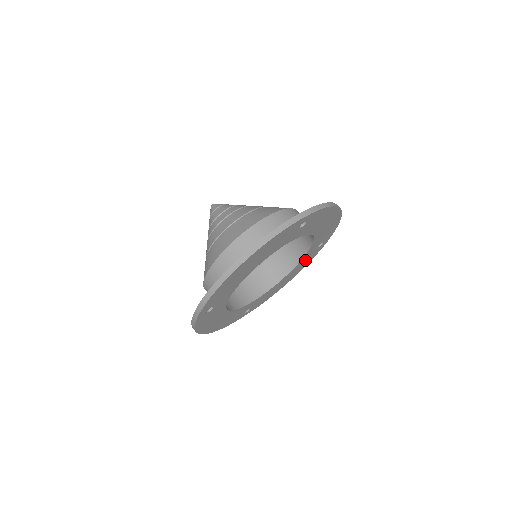
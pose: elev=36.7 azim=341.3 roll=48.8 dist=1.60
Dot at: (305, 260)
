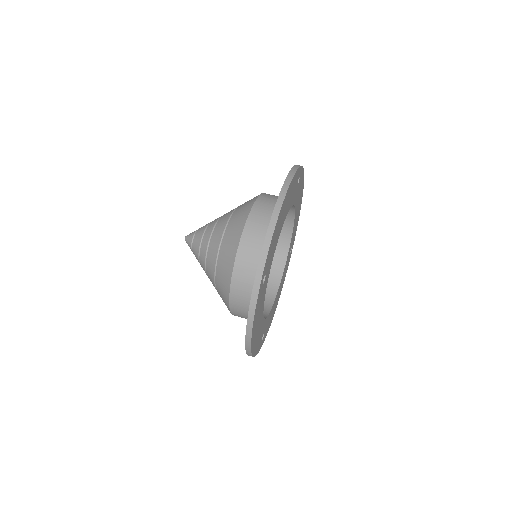
Dot at: (298, 193)
